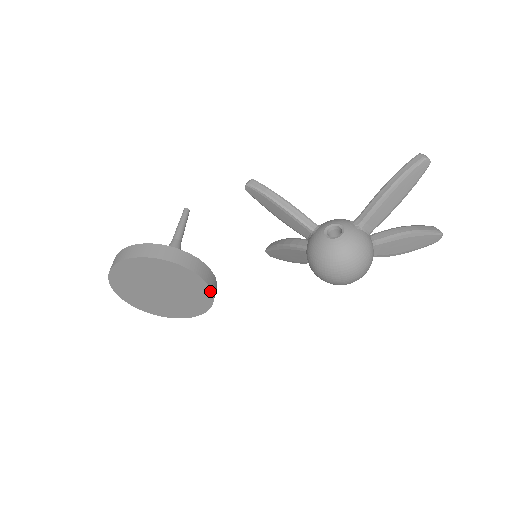
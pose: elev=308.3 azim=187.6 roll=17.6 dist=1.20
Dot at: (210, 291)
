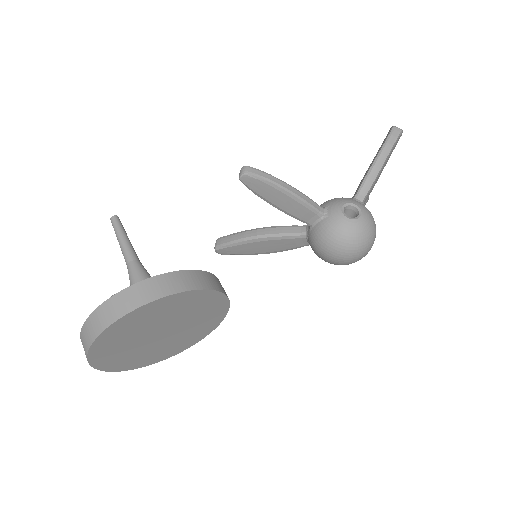
Dot at: (225, 312)
